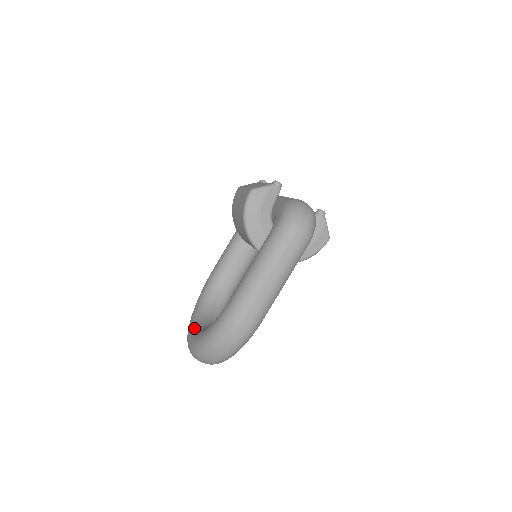
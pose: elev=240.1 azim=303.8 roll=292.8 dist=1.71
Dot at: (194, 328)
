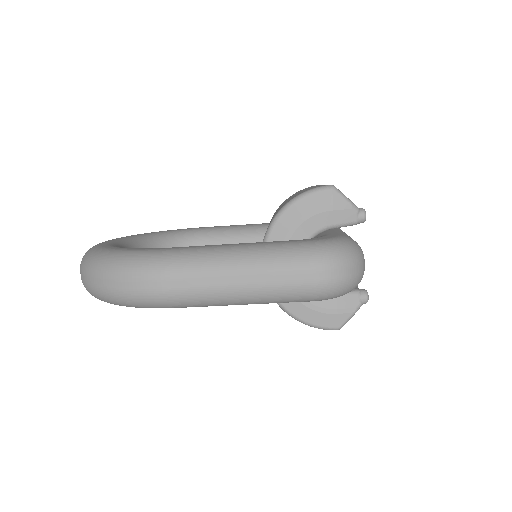
Dot at: (122, 240)
